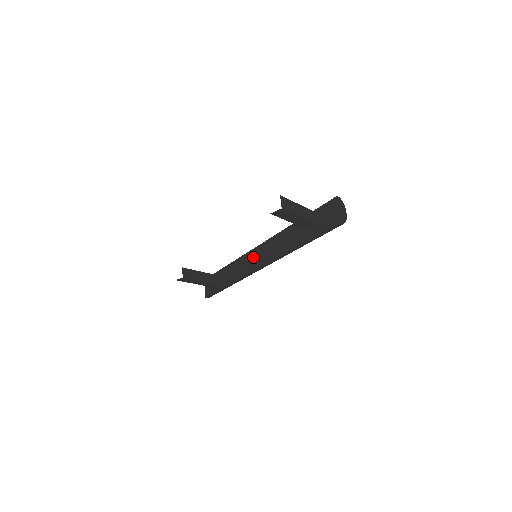
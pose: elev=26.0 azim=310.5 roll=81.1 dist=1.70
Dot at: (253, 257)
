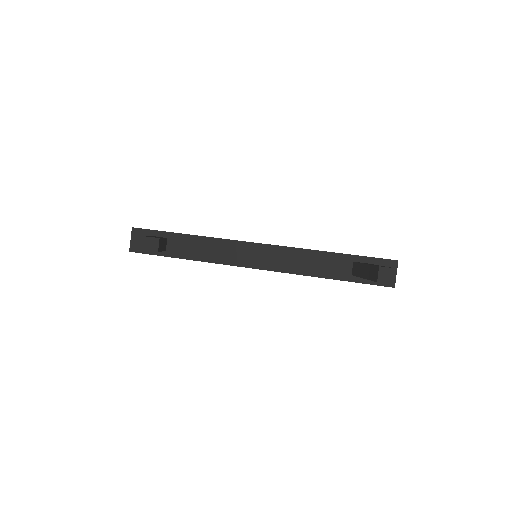
Dot at: (246, 251)
